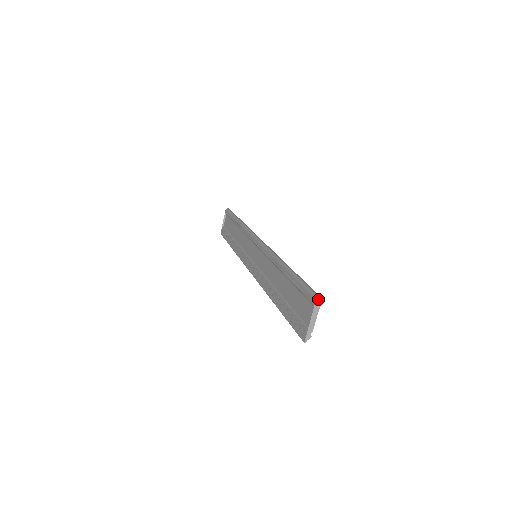
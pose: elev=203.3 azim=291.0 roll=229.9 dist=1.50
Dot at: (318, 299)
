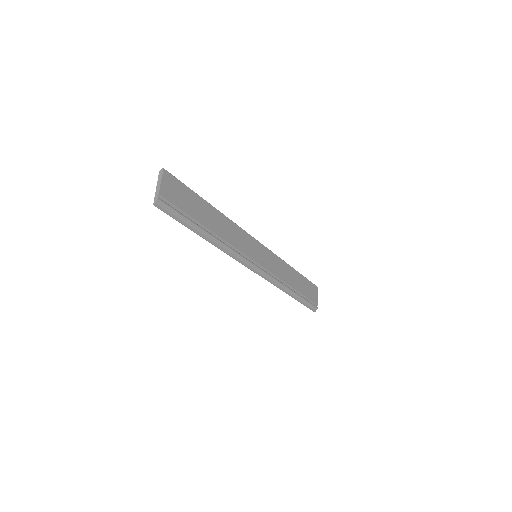
Dot at: (161, 170)
